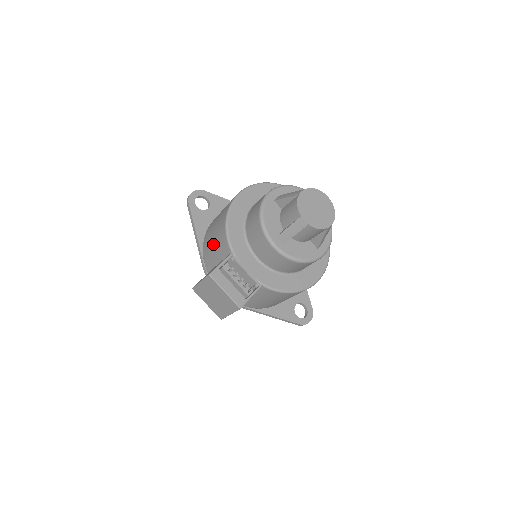
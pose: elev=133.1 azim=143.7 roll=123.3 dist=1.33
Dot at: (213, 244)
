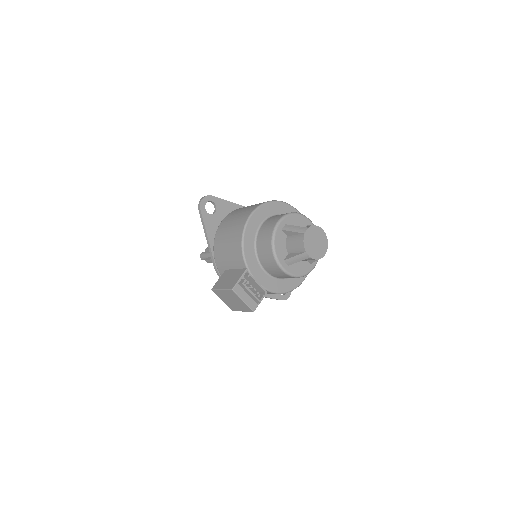
Dot at: (227, 253)
